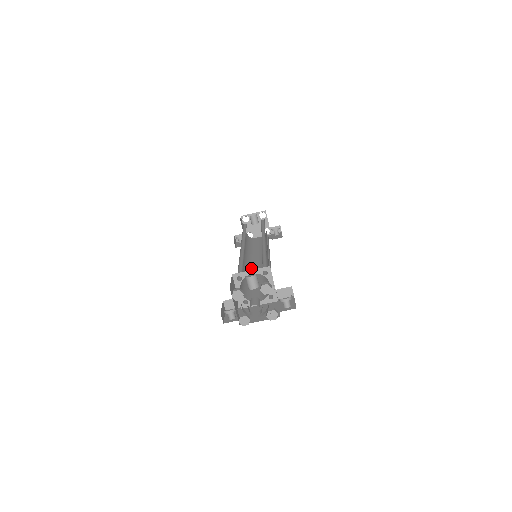
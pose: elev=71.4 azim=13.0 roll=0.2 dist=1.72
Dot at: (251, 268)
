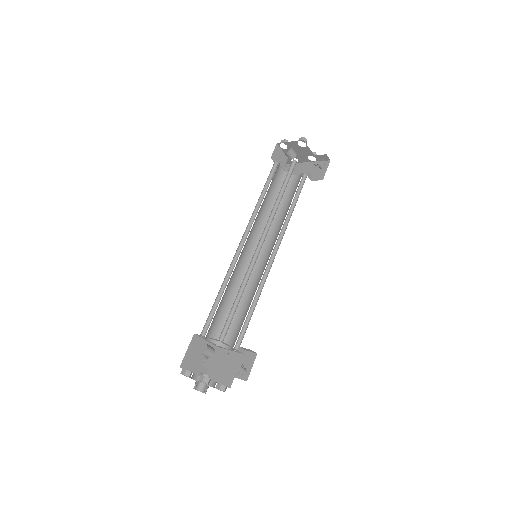
Dot at: occluded
